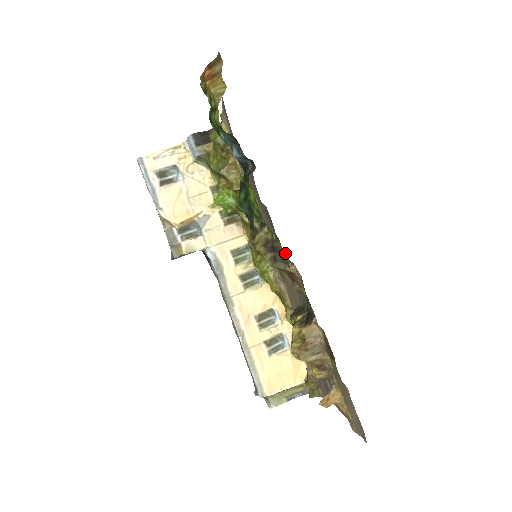
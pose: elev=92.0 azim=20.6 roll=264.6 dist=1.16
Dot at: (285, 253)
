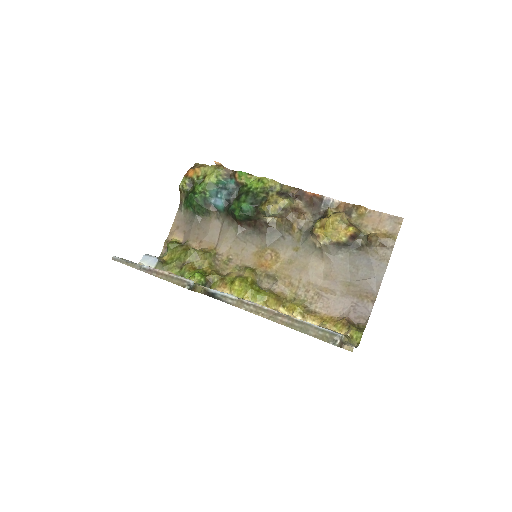
Dot at: (277, 232)
